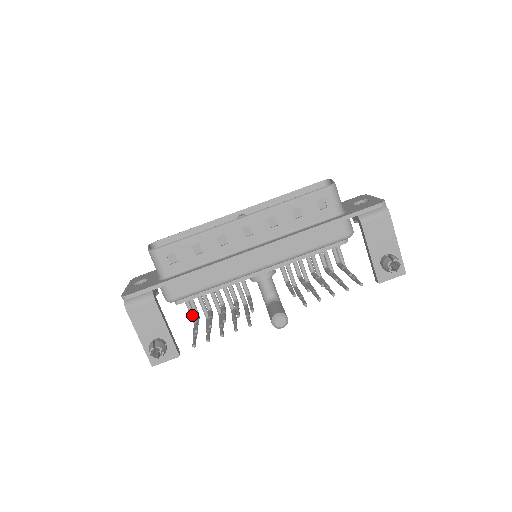
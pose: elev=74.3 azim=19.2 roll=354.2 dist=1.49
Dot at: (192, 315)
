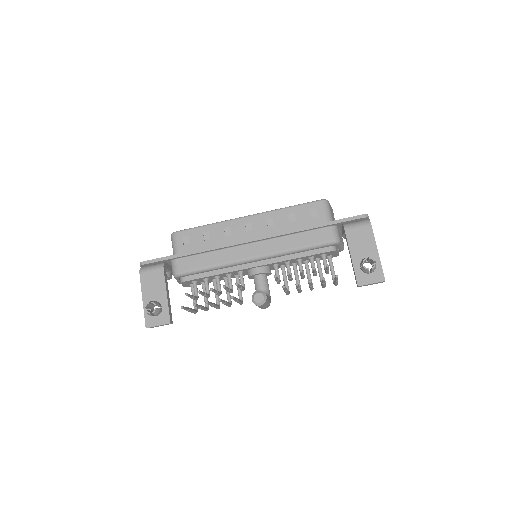
Dot at: occluded
